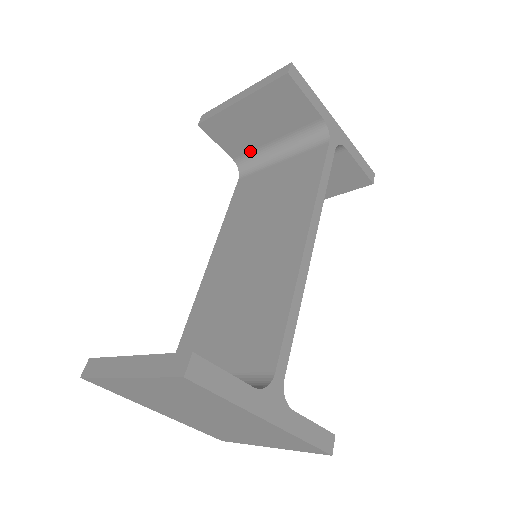
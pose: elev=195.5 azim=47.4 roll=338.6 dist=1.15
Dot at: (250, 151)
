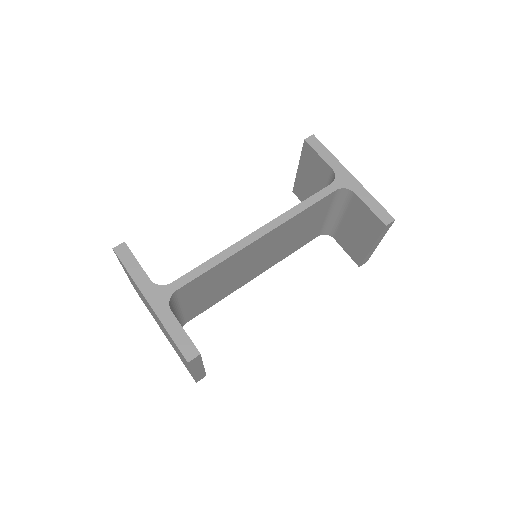
Dot at: occluded
